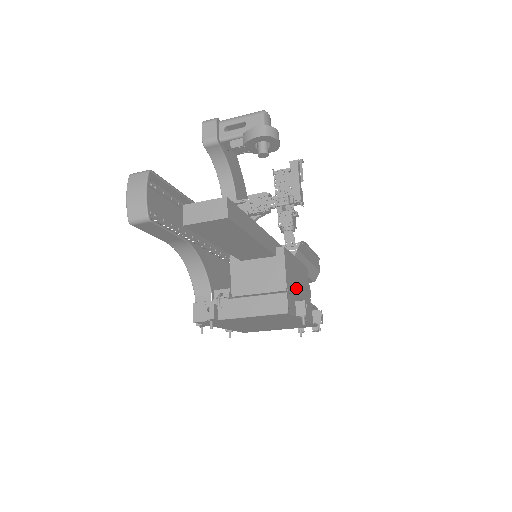
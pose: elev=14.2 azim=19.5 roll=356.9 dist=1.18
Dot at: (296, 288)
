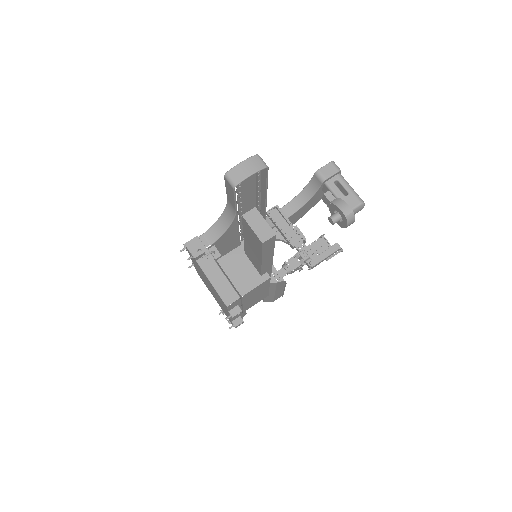
Dot at: (248, 299)
